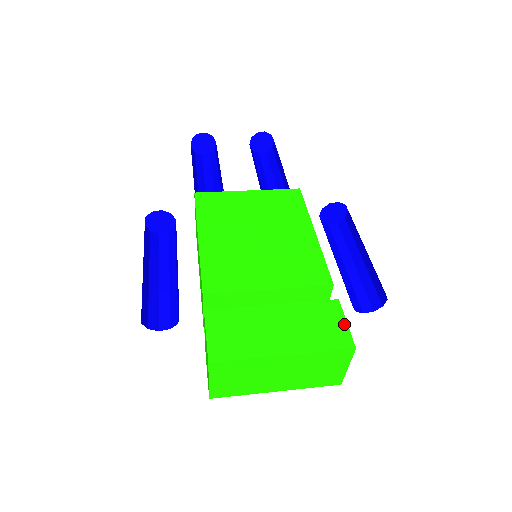
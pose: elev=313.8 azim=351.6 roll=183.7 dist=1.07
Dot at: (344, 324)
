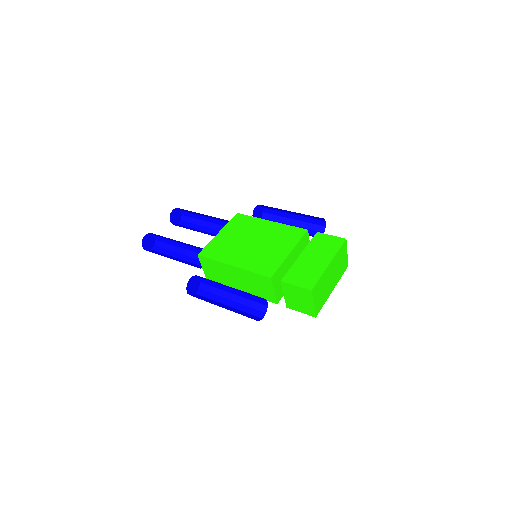
Dot at: (331, 236)
